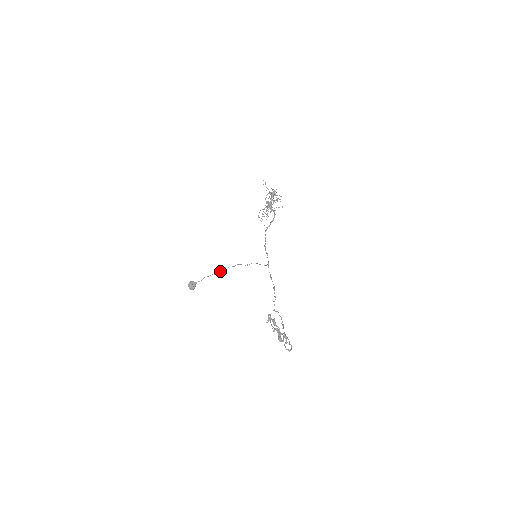
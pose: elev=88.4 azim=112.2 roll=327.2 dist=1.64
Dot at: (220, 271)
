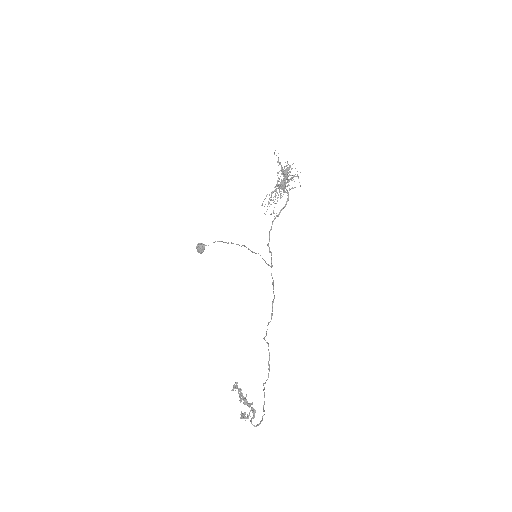
Dot at: (228, 243)
